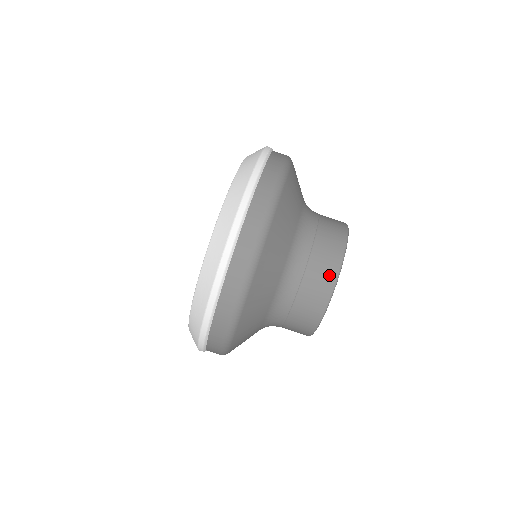
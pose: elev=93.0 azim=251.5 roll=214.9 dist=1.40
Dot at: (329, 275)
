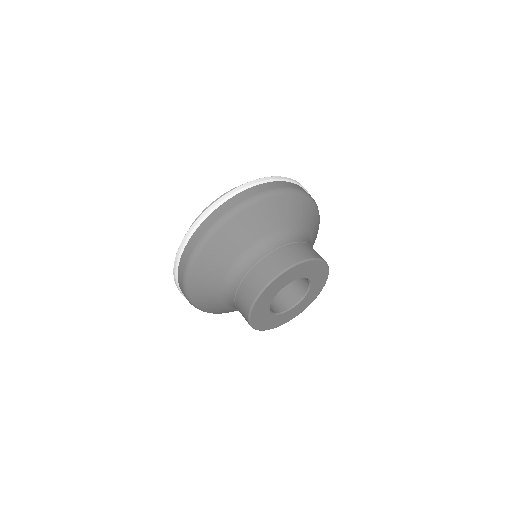
Dot at: occluded
